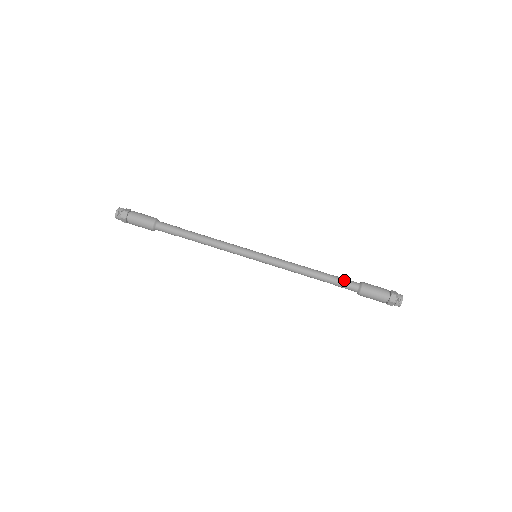
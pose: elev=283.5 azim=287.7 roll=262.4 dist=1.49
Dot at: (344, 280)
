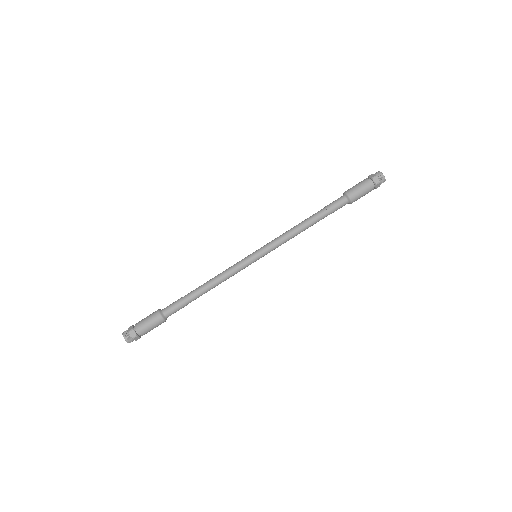
Dot at: (332, 205)
